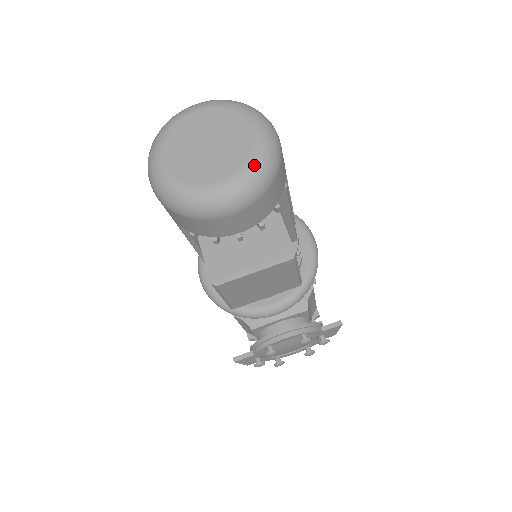
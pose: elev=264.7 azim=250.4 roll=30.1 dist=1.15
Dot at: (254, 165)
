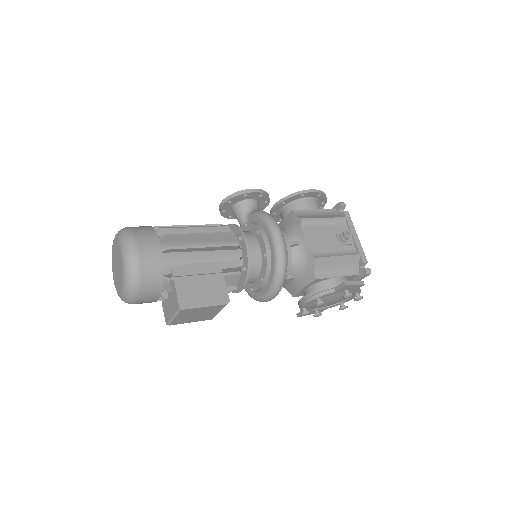
Dot at: (125, 279)
